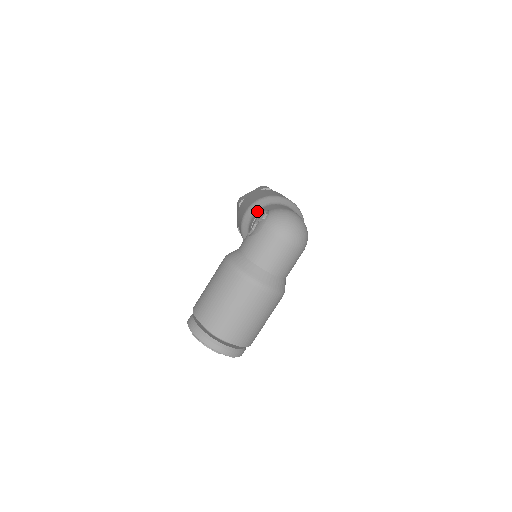
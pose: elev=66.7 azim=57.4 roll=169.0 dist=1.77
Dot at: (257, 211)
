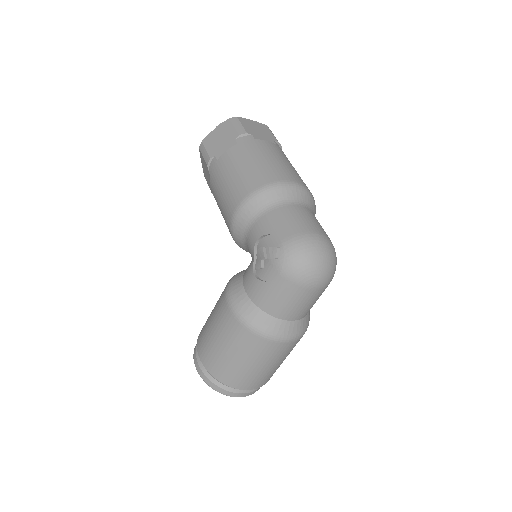
Dot at: (255, 221)
